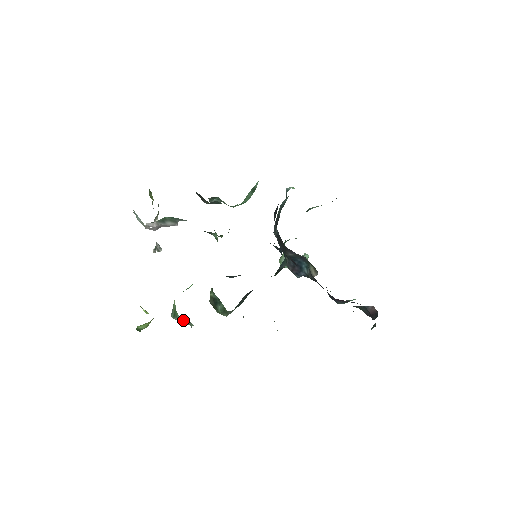
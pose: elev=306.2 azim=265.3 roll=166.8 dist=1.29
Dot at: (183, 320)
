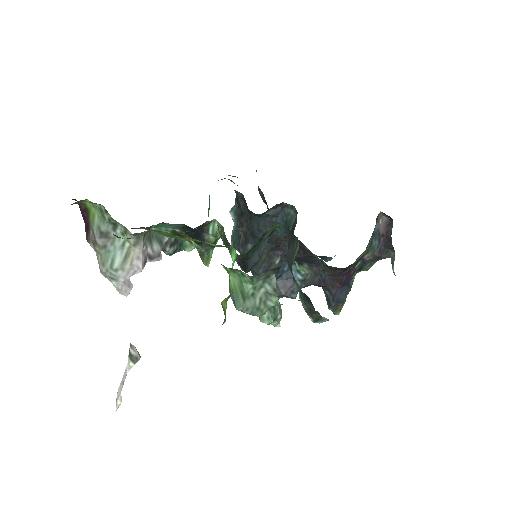
Dot at: (255, 301)
